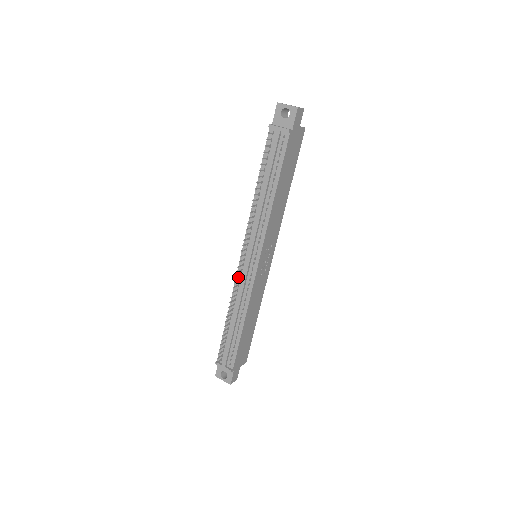
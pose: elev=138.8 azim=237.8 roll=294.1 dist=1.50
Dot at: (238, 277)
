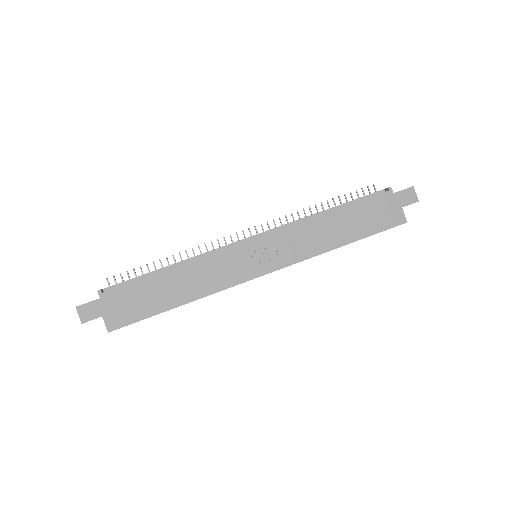
Dot at: occluded
